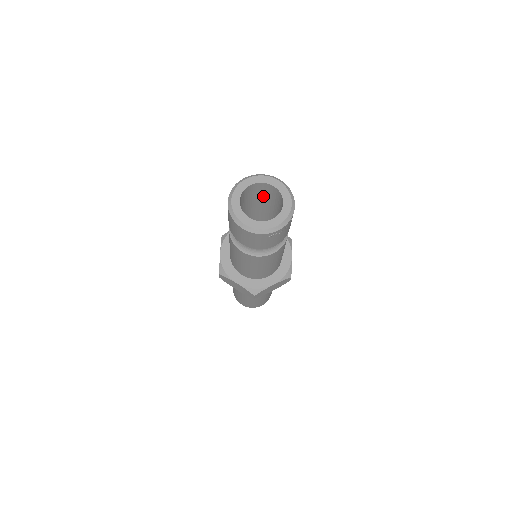
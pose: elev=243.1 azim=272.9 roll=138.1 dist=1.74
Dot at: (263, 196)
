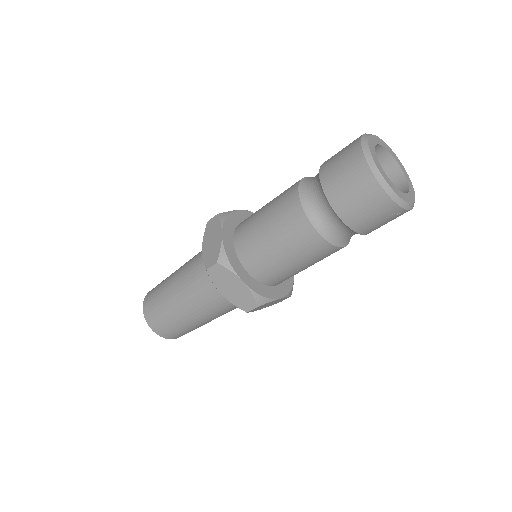
Dot at: occluded
